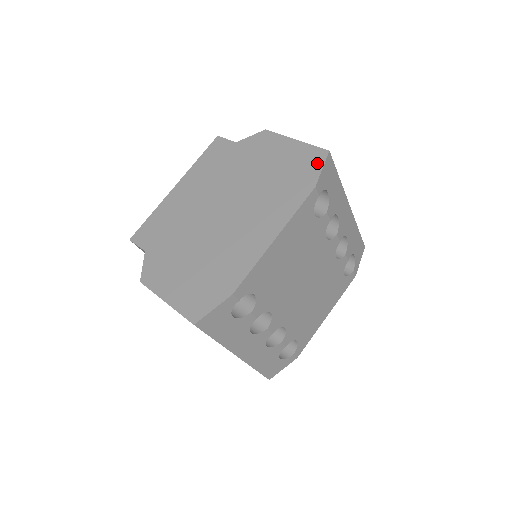
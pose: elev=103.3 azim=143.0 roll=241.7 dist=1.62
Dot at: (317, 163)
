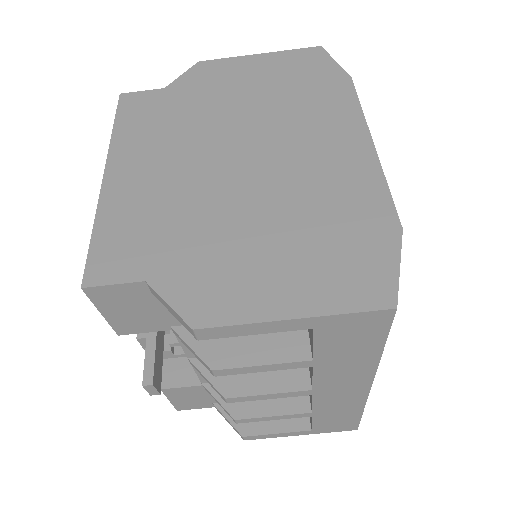
Dot at: (321, 59)
